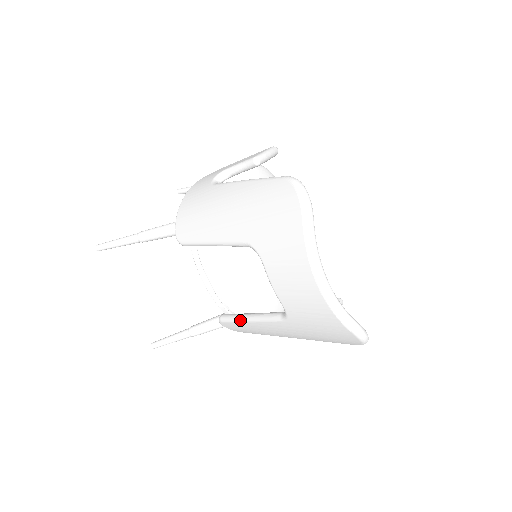
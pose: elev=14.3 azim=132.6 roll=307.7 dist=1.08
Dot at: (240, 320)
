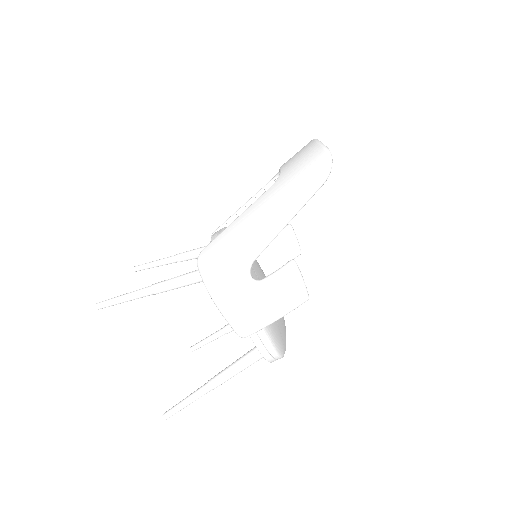
Dot at: (228, 226)
